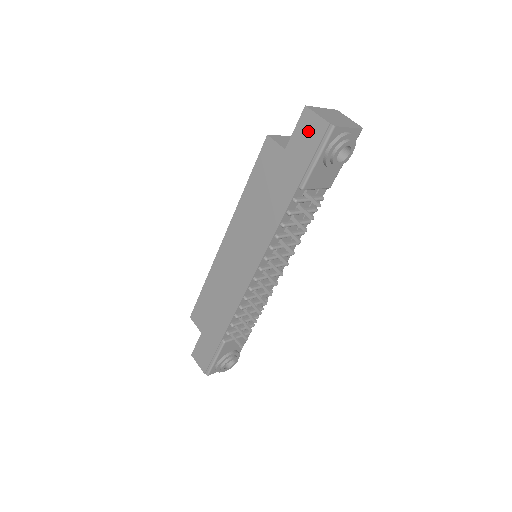
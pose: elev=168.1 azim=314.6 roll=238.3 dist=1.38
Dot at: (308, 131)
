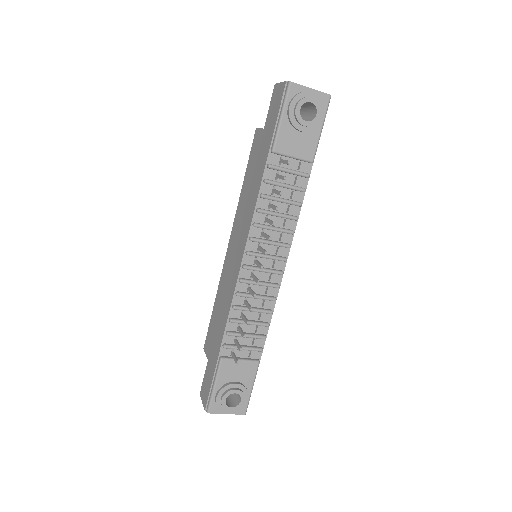
Dot at: (275, 100)
